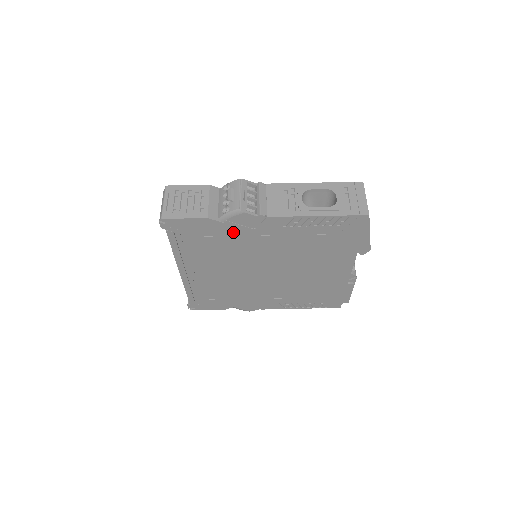
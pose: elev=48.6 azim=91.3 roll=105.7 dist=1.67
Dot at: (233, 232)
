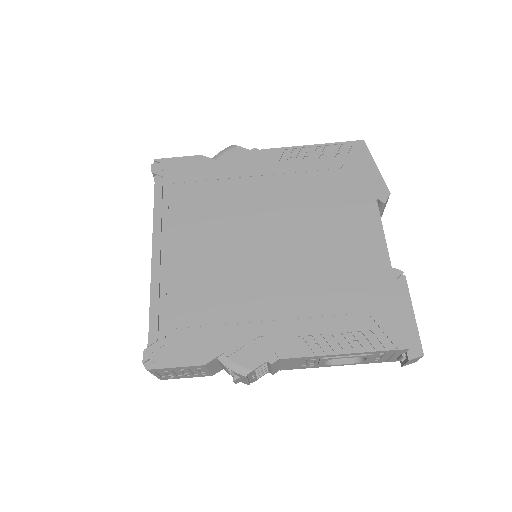
Dot at: (226, 173)
